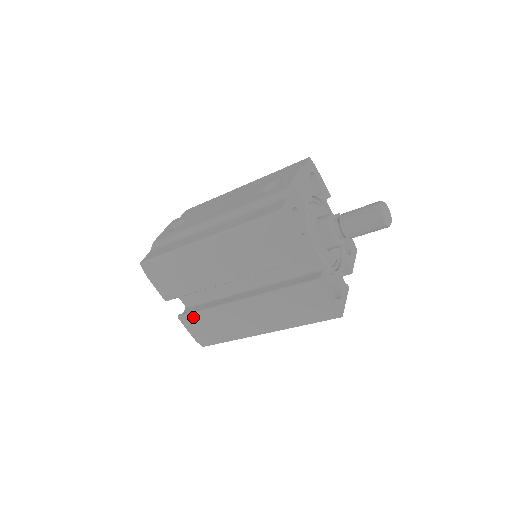
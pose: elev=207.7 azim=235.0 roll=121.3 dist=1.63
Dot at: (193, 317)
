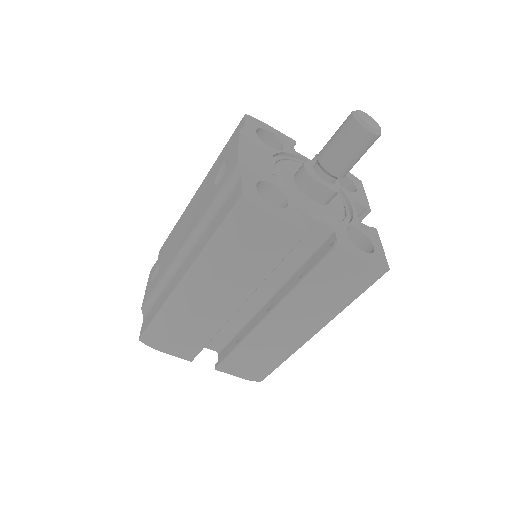
Dot at: (230, 361)
